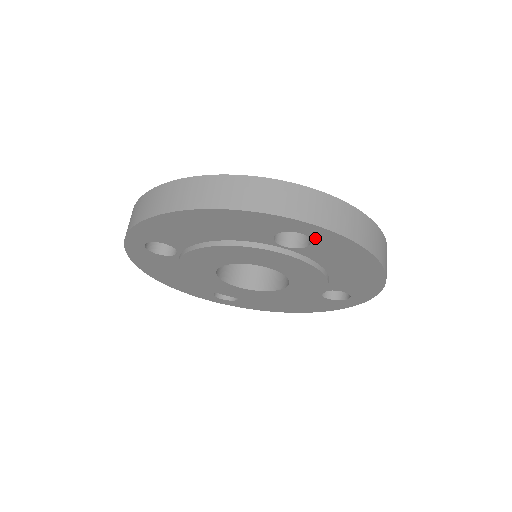
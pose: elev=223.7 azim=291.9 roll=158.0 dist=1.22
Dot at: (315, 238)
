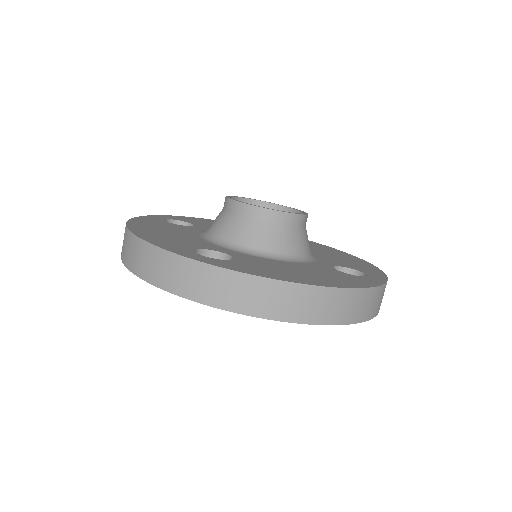
Dot at: occluded
